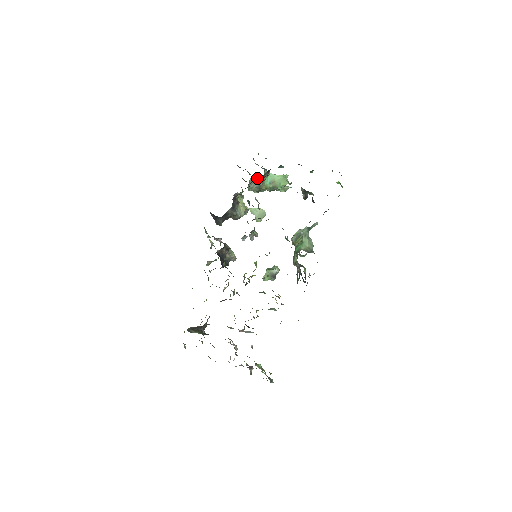
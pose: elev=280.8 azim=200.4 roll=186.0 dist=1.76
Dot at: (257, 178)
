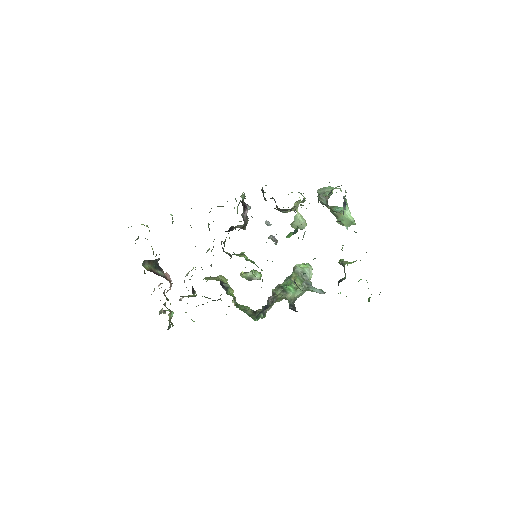
Dot at: occluded
